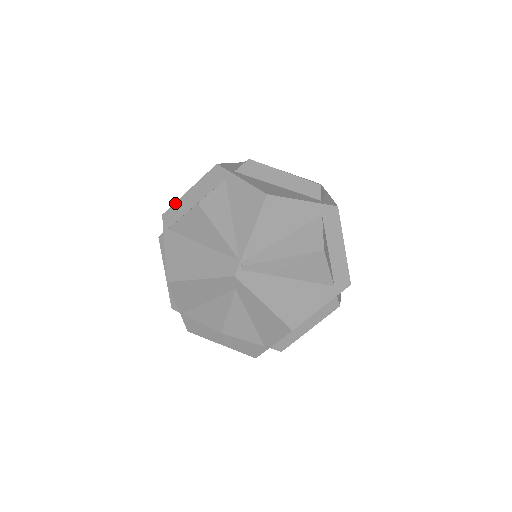
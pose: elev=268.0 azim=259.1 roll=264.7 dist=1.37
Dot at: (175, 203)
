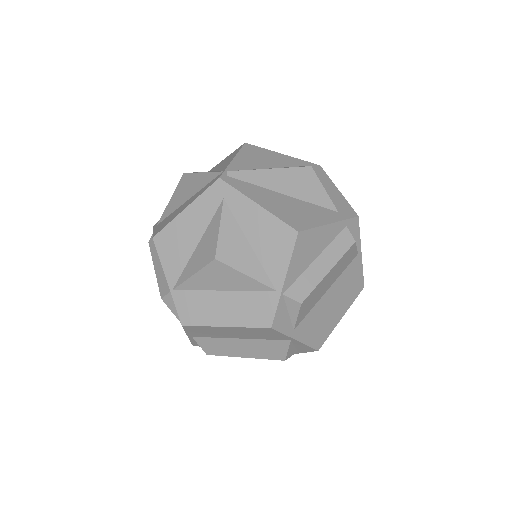
Dot at: occluded
